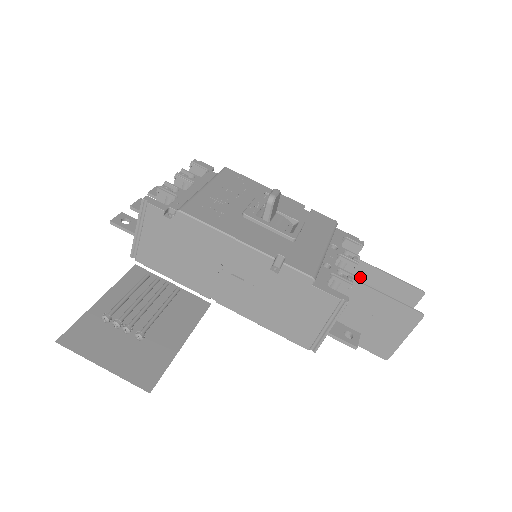
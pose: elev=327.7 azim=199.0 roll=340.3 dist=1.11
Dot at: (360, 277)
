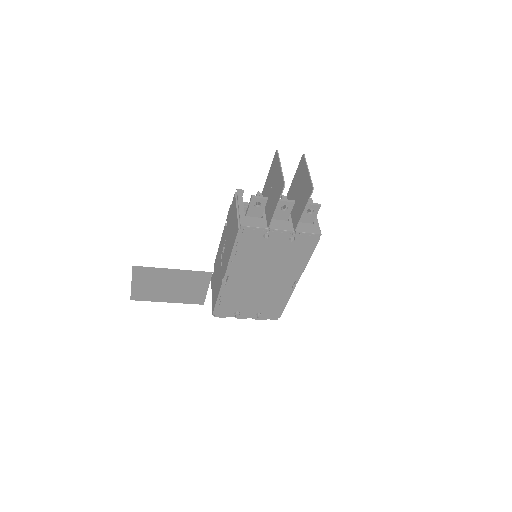
Dot at: (291, 198)
